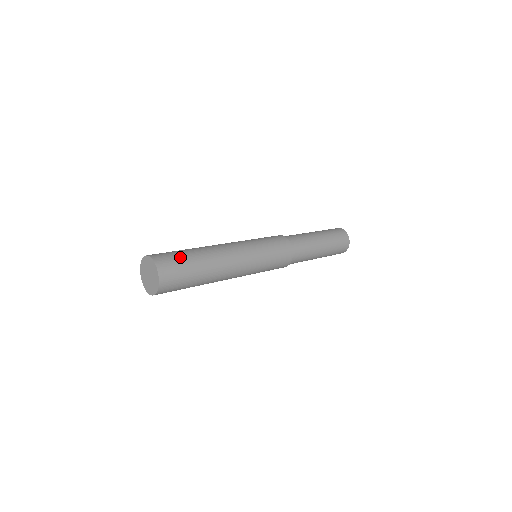
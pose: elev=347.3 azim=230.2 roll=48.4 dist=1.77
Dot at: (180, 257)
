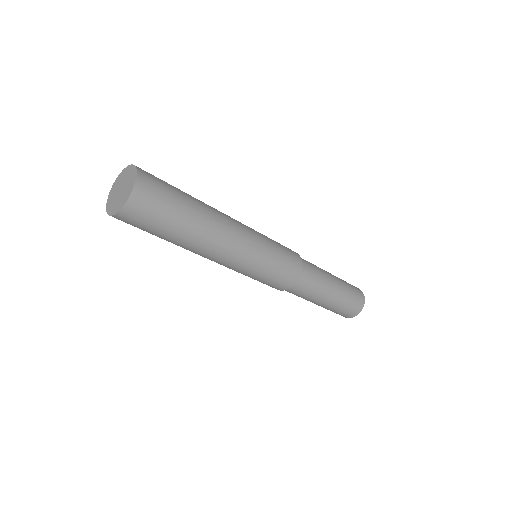
Dot at: occluded
